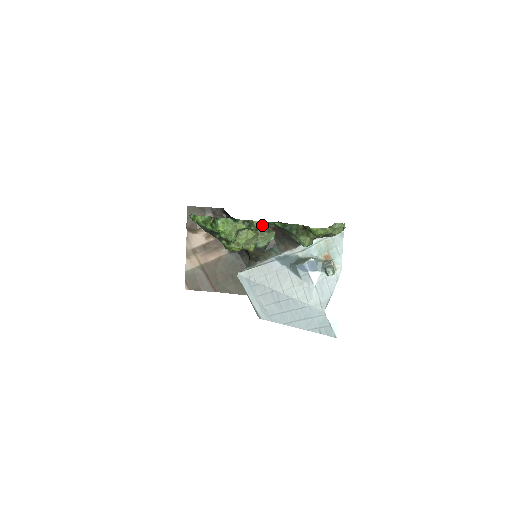
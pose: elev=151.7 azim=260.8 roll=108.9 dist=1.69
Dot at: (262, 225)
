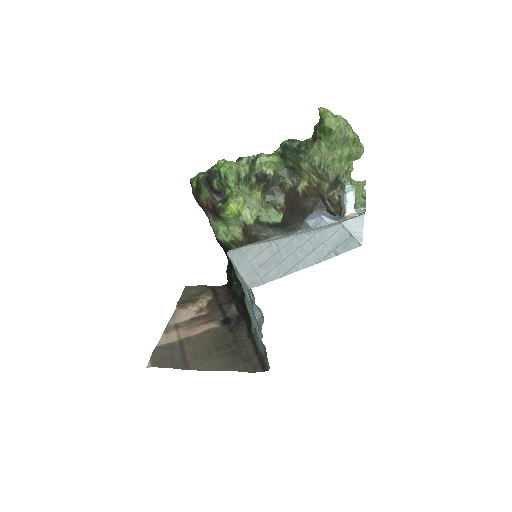
Dot at: (268, 158)
